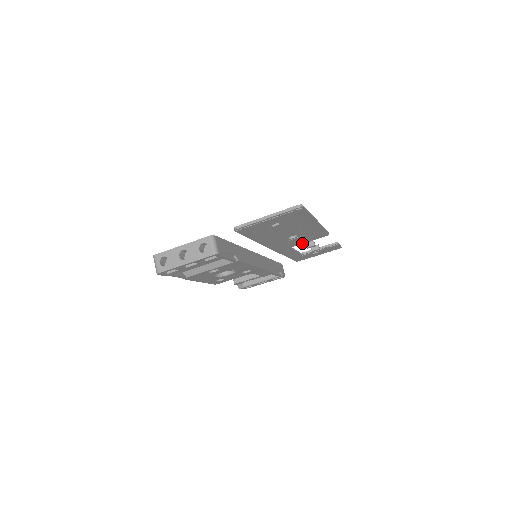
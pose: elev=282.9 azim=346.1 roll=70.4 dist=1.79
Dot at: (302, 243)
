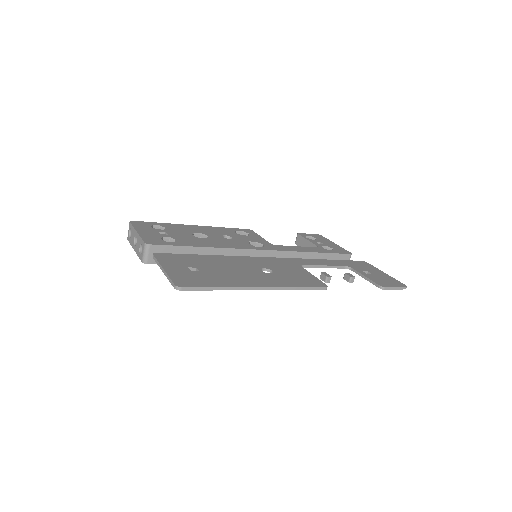
Dot at: occluded
